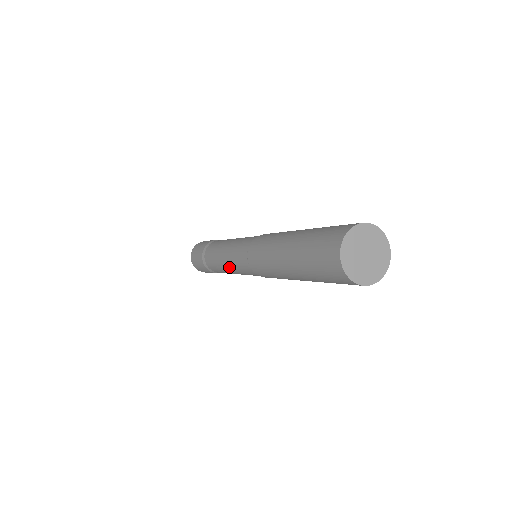
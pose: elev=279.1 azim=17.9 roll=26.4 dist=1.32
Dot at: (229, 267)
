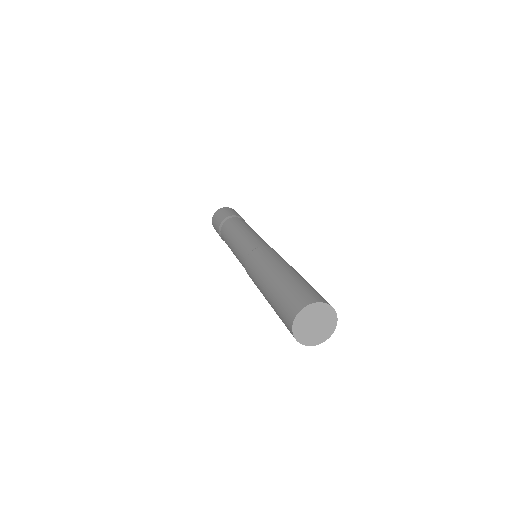
Dot at: (233, 247)
